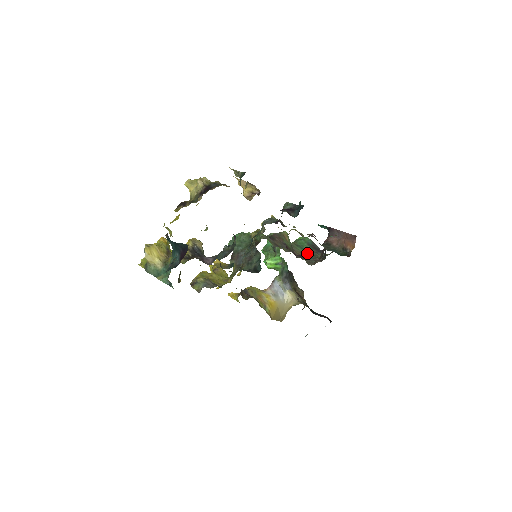
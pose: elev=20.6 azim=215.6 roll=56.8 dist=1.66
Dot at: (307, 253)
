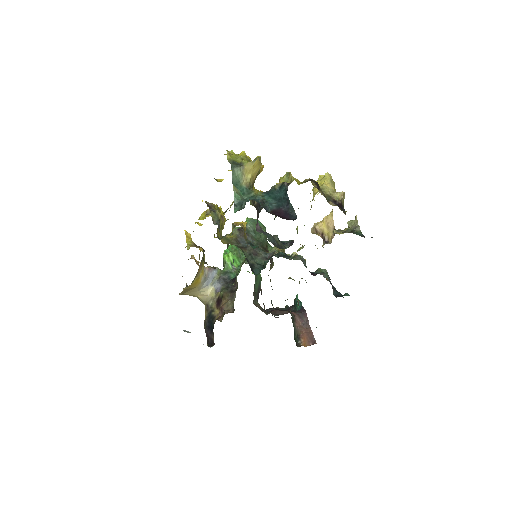
Dot at: (255, 289)
